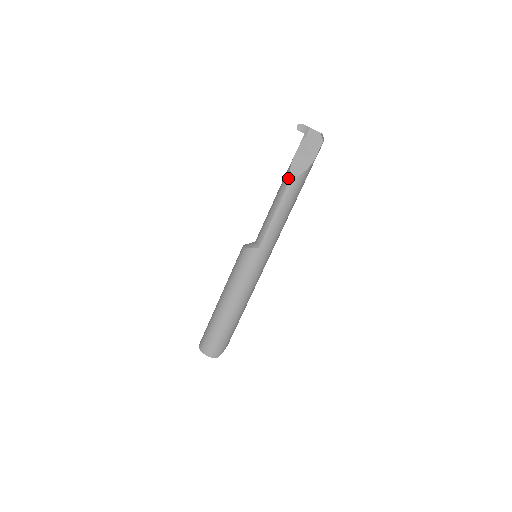
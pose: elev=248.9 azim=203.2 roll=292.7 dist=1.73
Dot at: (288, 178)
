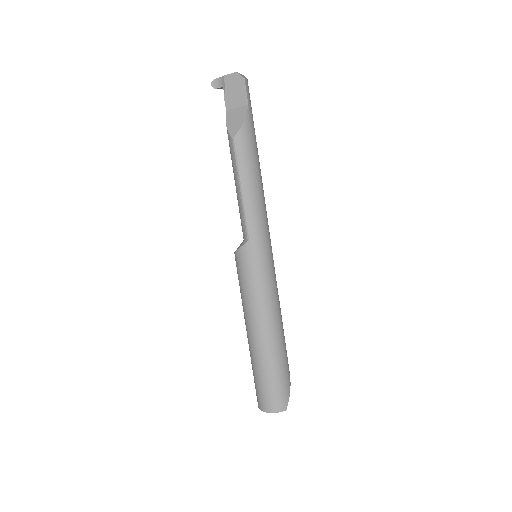
Dot at: (230, 141)
